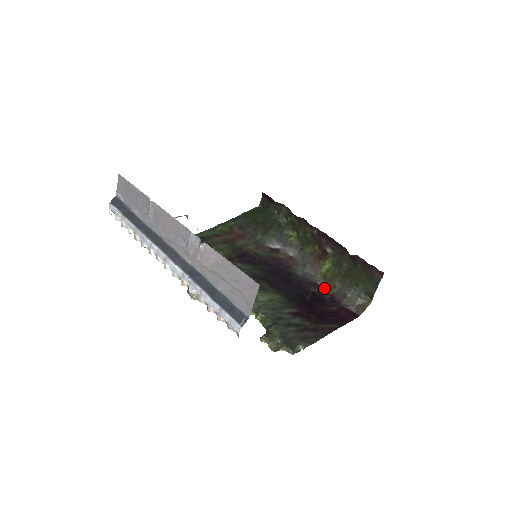
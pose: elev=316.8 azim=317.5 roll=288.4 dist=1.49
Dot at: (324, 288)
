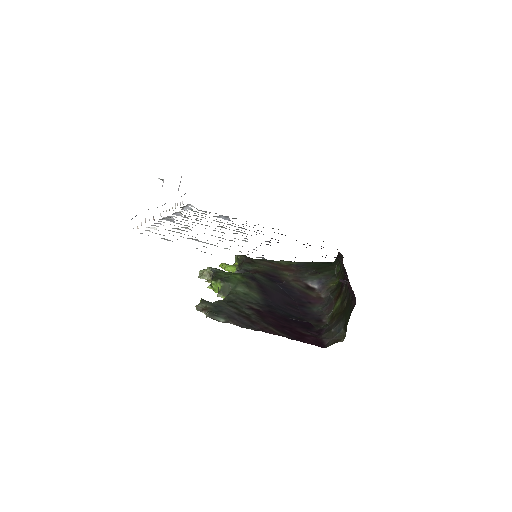
Dot at: (323, 324)
